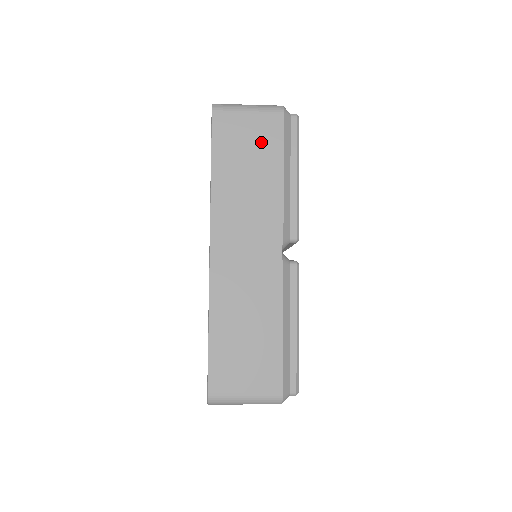
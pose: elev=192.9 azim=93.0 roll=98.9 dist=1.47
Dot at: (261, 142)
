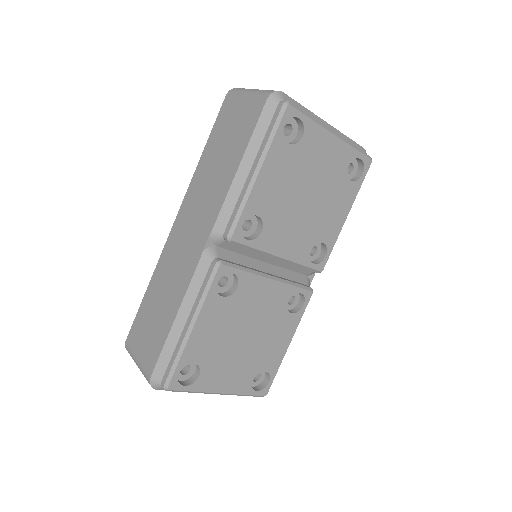
Dot at: (240, 128)
